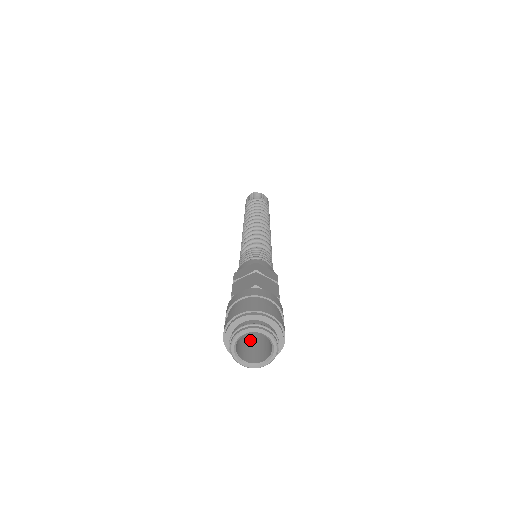
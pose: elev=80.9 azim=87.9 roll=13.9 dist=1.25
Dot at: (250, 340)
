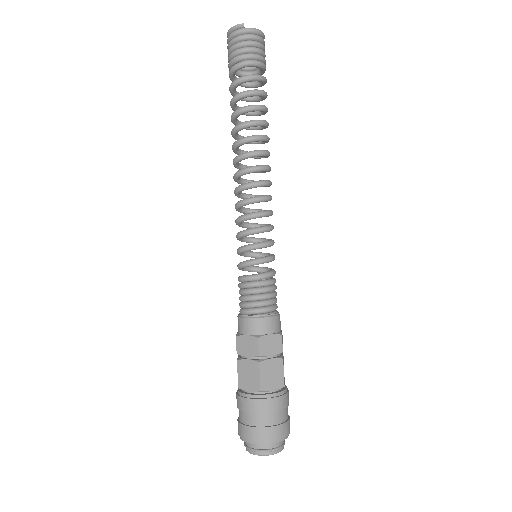
Dot at: occluded
